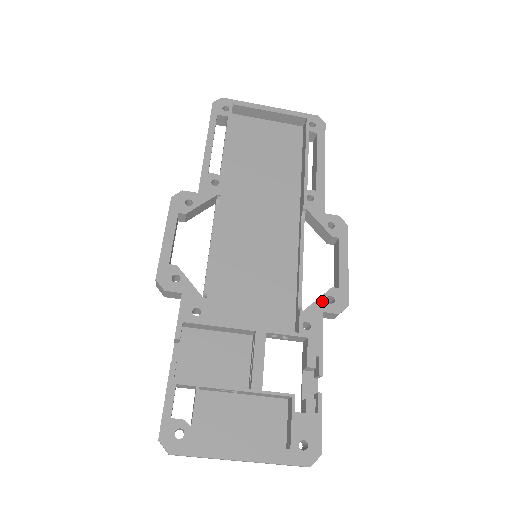
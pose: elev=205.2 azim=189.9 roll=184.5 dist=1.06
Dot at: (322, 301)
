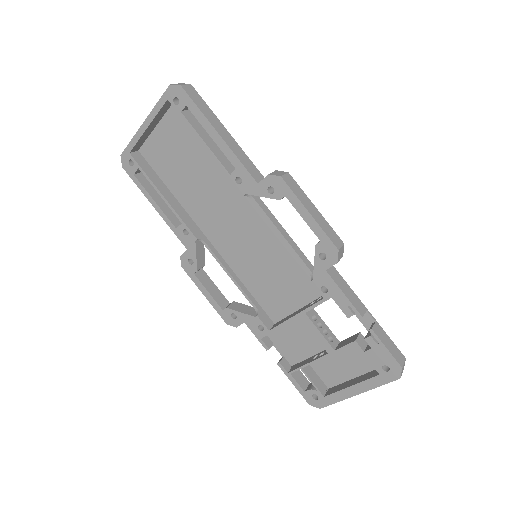
Dot at: (318, 263)
